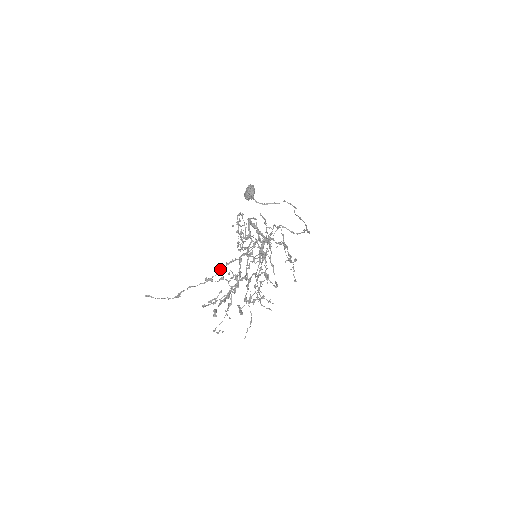
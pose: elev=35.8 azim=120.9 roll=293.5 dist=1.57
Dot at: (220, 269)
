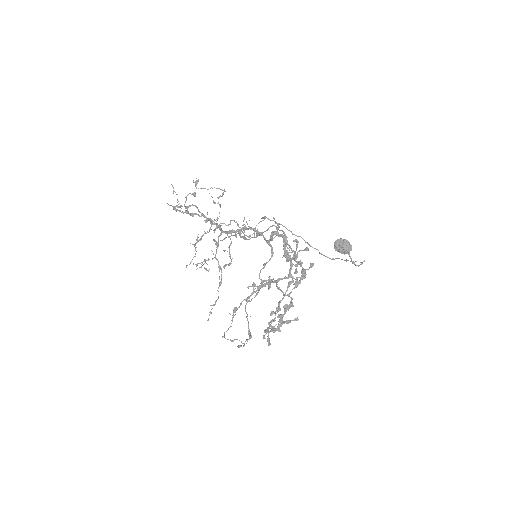
Dot at: occluded
